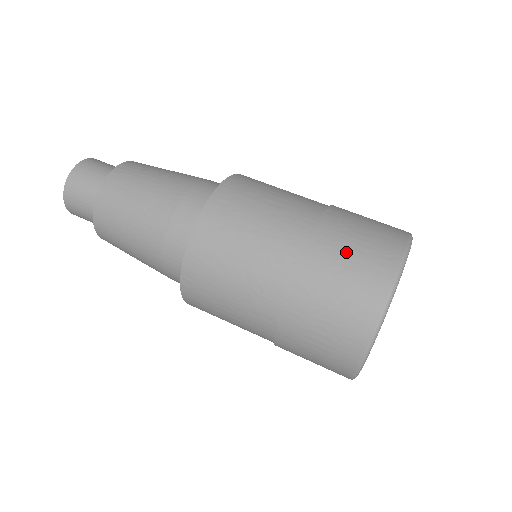
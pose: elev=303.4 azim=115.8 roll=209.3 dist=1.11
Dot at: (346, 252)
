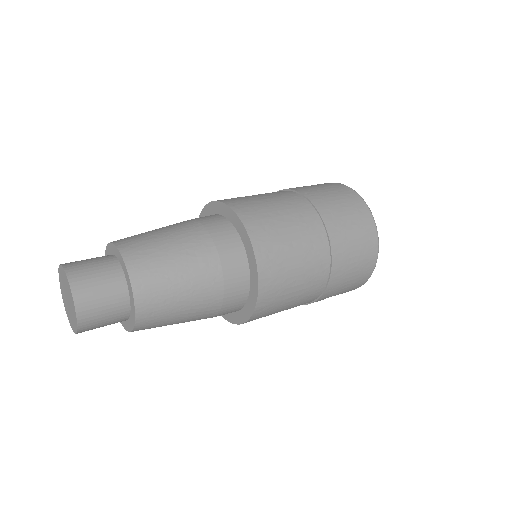
Dot at: (330, 196)
